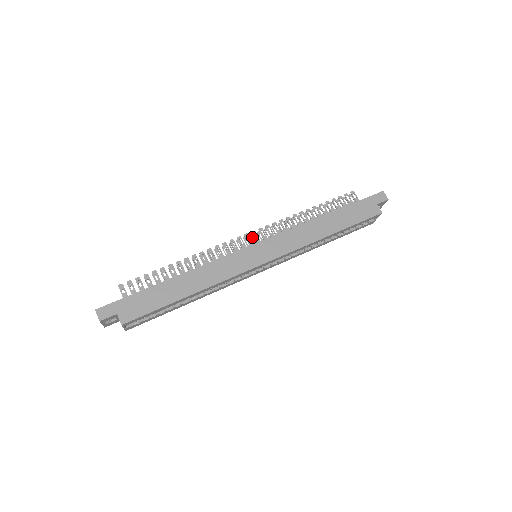
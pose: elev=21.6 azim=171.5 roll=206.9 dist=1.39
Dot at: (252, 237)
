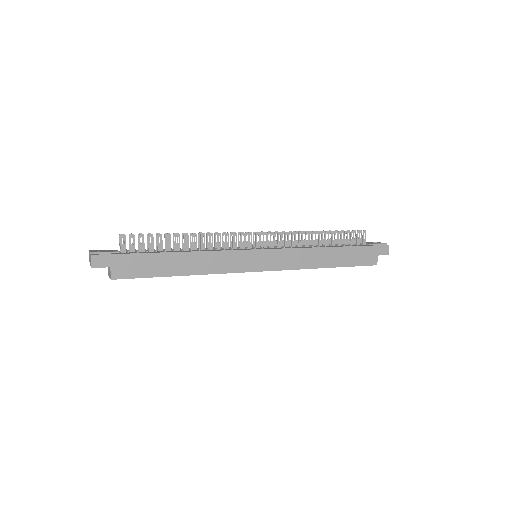
Dot at: occluded
